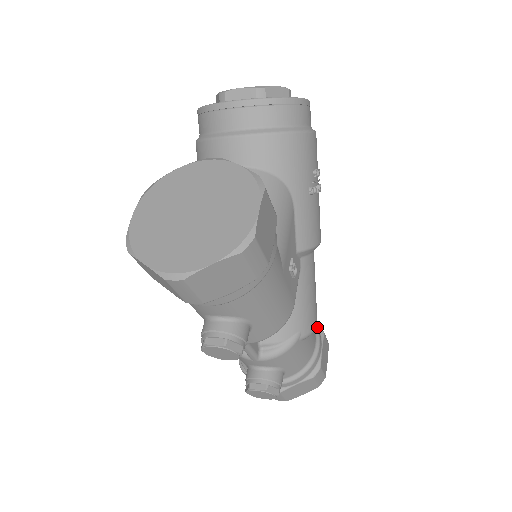
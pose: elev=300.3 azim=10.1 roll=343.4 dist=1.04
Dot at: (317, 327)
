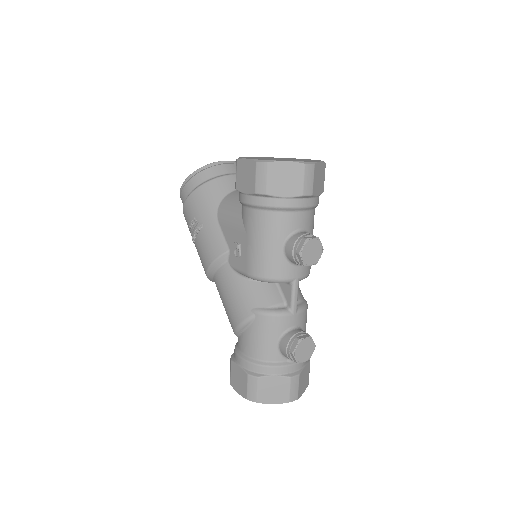
Dot at: occluded
